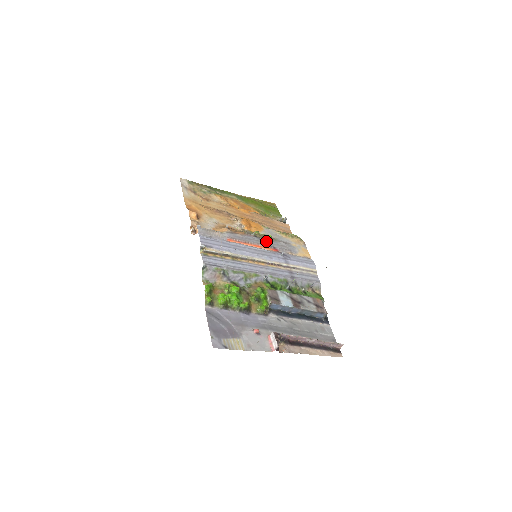
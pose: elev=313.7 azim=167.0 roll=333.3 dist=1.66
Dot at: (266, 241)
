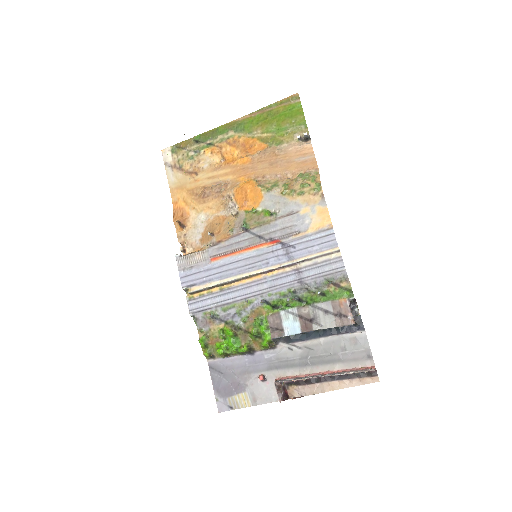
Dot at: (260, 232)
